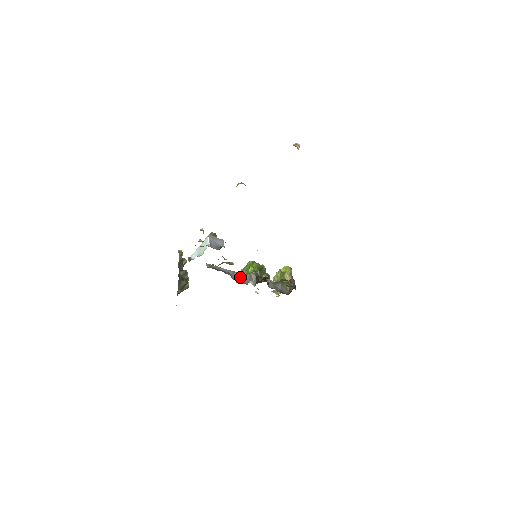
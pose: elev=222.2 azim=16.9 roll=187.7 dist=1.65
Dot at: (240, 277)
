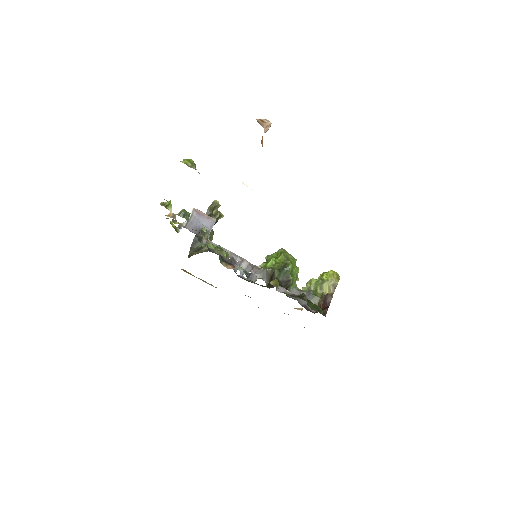
Dot at: (249, 269)
